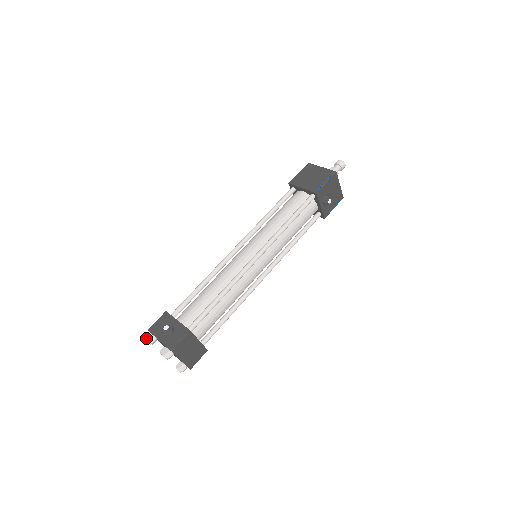
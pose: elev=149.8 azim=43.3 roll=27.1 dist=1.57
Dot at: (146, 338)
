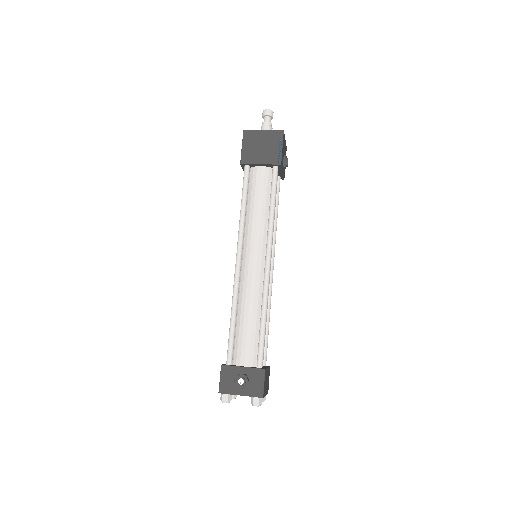
Dot at: (223, 401)
